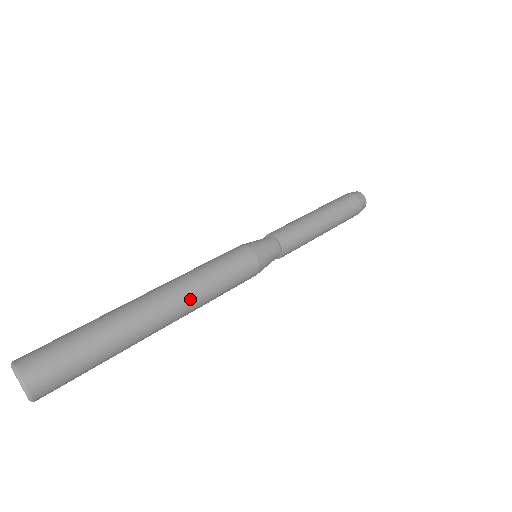
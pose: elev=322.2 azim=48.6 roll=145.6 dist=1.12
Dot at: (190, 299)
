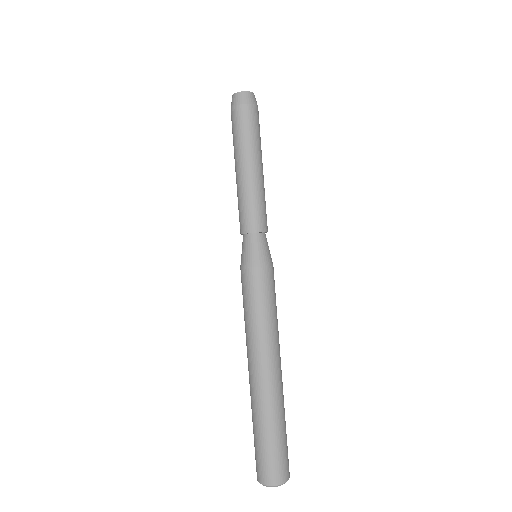
Dot at: (266, 346)
